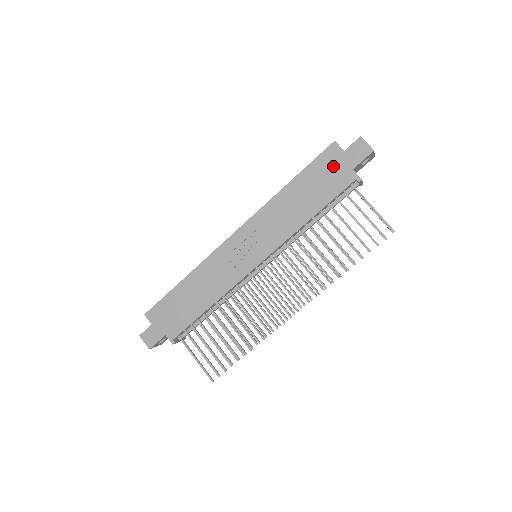
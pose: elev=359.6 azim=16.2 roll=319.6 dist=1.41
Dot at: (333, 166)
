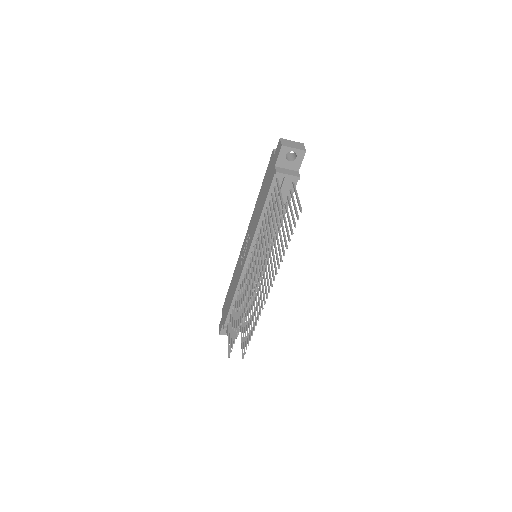
Dot at: (270, 169)
